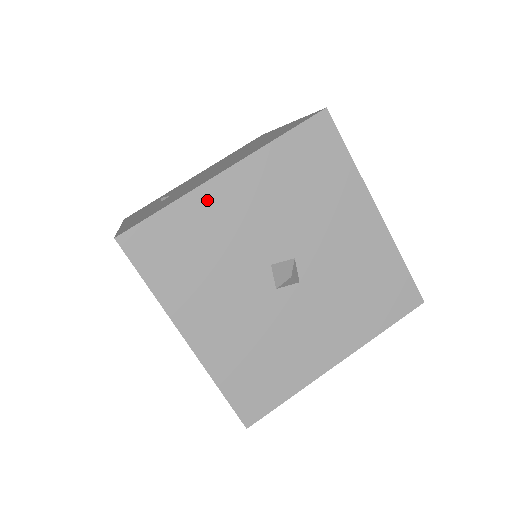
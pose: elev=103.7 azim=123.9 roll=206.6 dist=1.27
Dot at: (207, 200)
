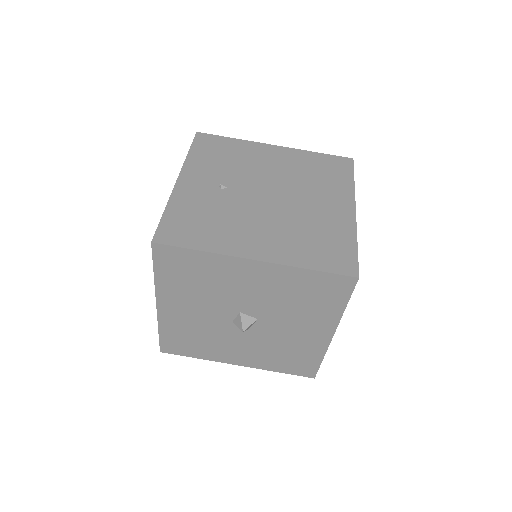
Dot at: (229, 264)
